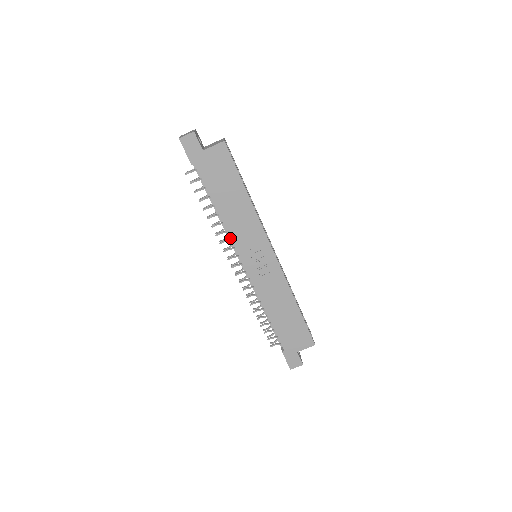
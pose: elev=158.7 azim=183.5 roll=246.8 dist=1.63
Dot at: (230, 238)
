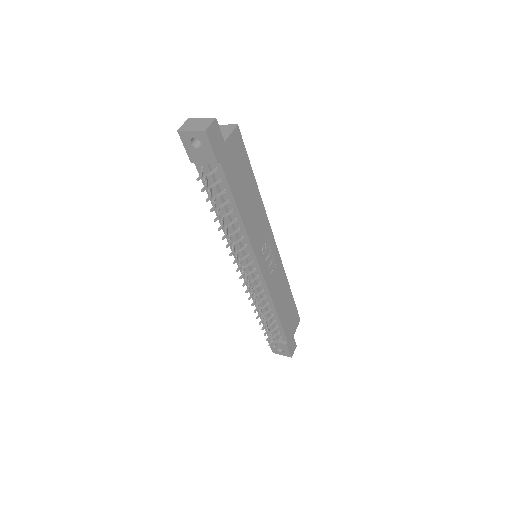
Dot at: (250, 243)
